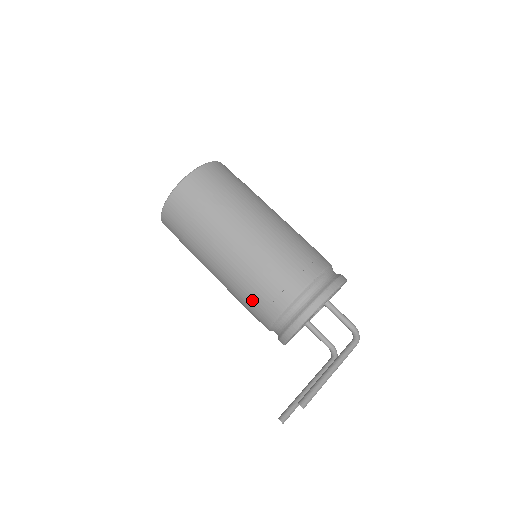
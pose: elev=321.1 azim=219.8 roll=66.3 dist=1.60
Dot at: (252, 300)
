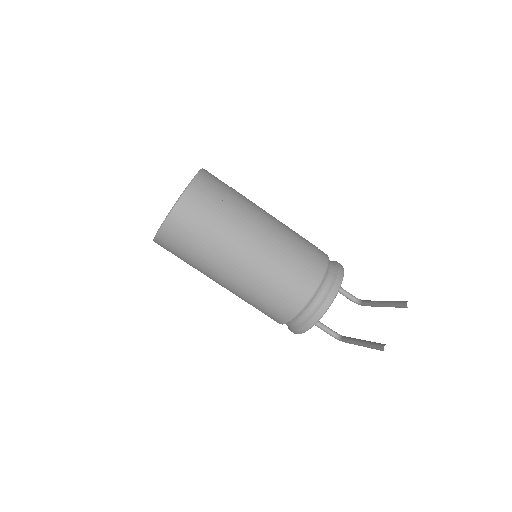
Dot at: (297, 267)
